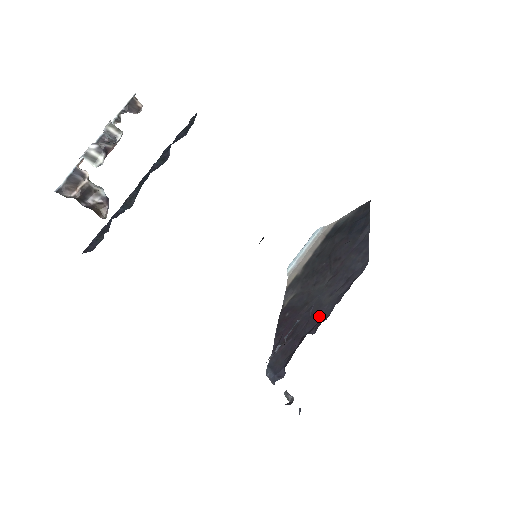
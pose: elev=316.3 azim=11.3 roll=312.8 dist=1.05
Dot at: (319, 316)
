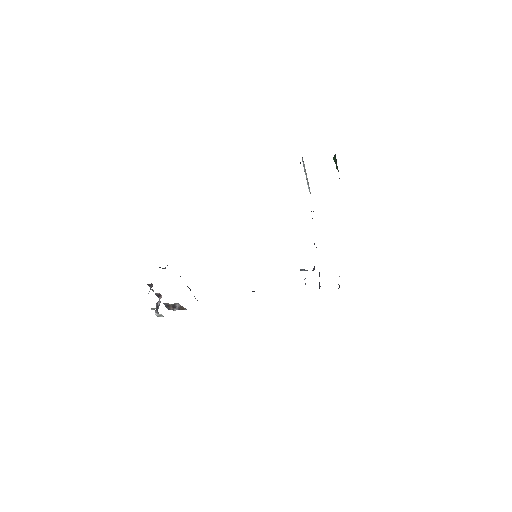
Dot at: occluded
